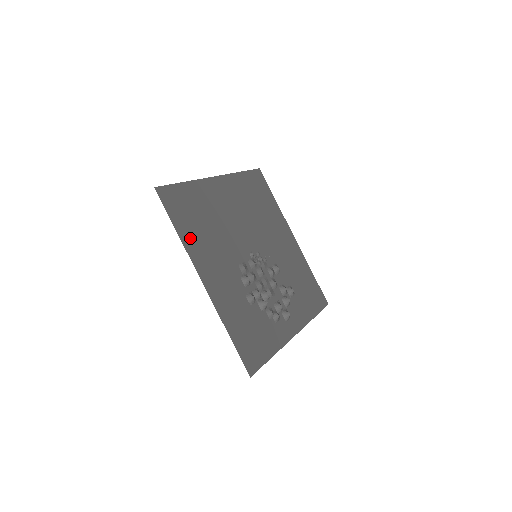
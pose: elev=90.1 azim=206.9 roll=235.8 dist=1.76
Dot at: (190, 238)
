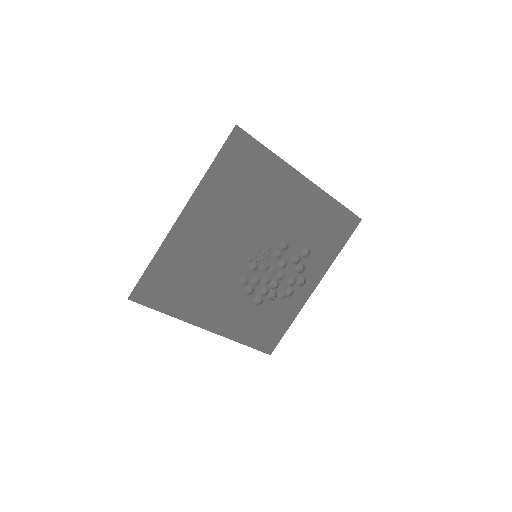
Dot at: (181, 307)
